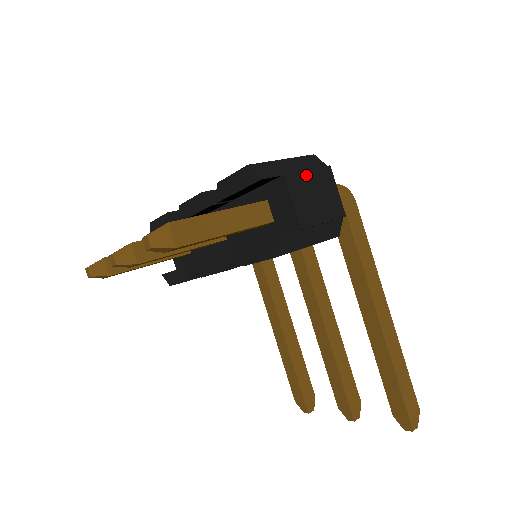
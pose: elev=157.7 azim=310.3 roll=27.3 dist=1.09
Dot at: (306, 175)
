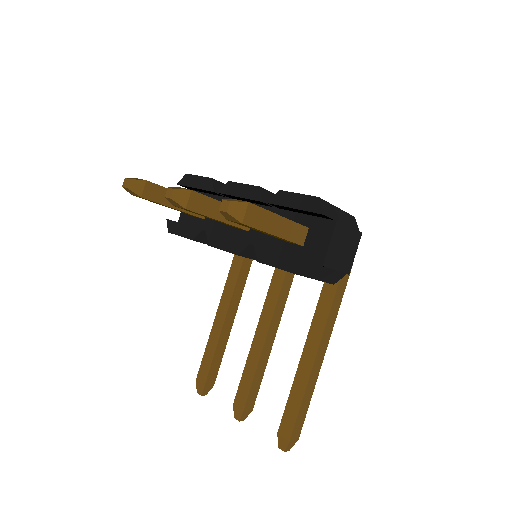
Dot at: (347, 230)
